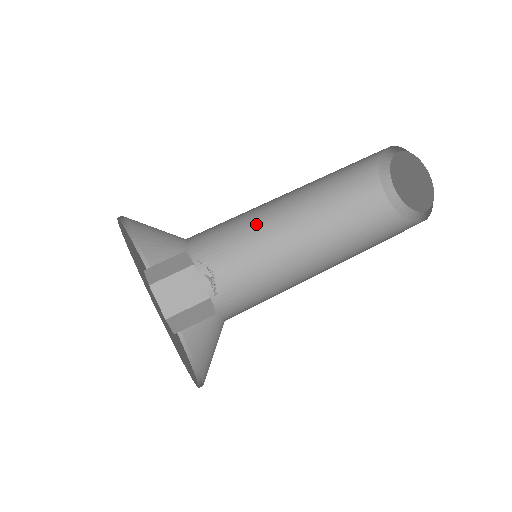
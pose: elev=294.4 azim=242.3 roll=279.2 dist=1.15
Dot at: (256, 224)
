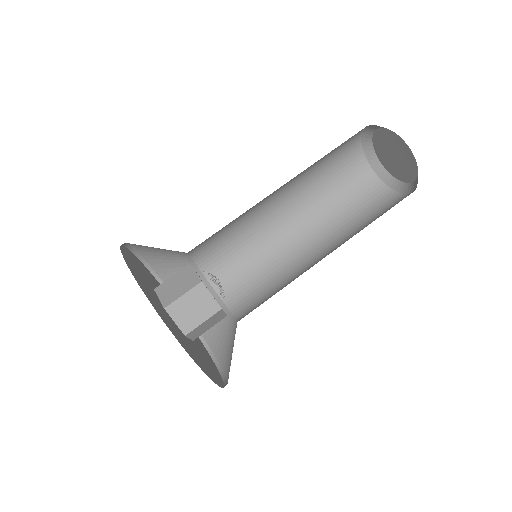
Dot at: (250, 219)
